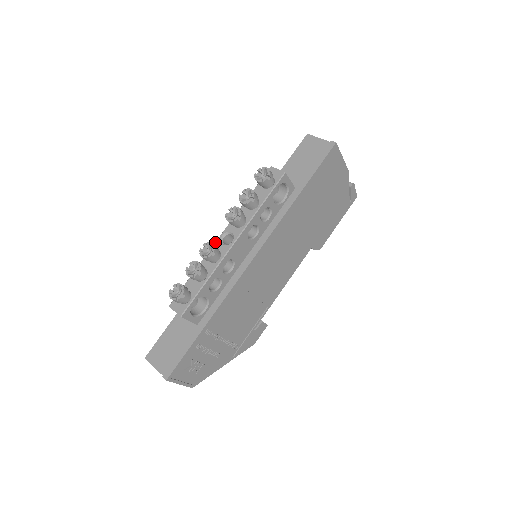
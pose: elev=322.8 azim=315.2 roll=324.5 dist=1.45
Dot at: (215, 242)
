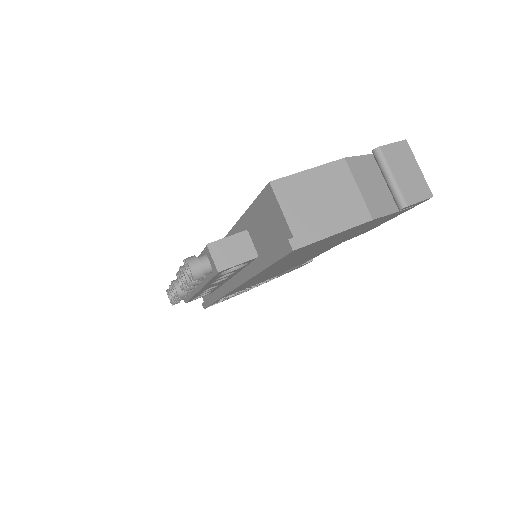
Dot at: occluded
